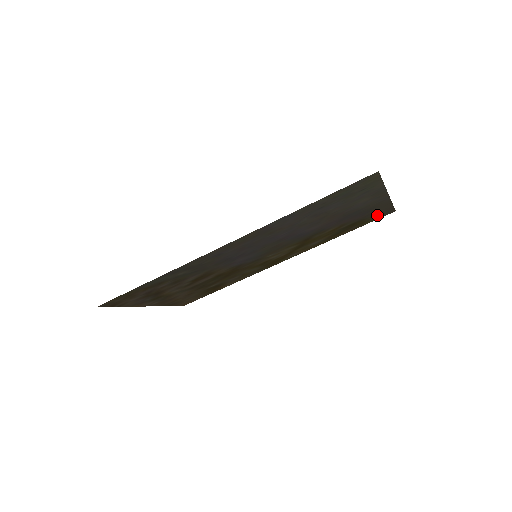
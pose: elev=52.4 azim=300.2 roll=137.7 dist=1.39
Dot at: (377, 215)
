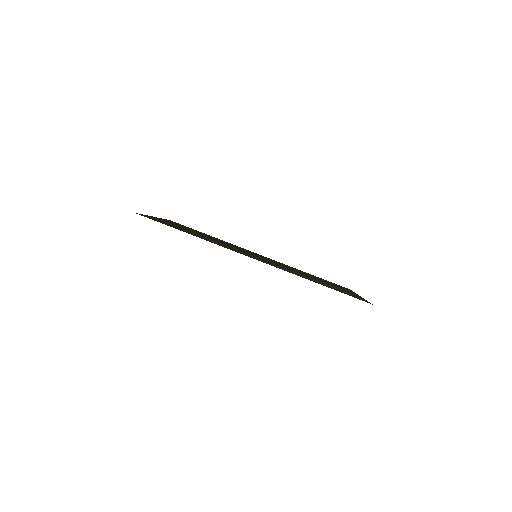
Dot at: (340, 286)
